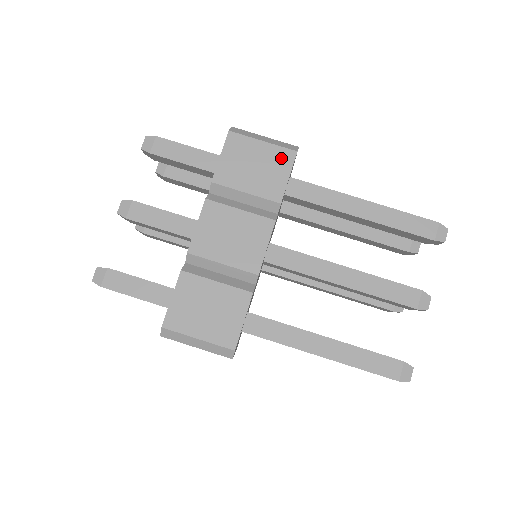
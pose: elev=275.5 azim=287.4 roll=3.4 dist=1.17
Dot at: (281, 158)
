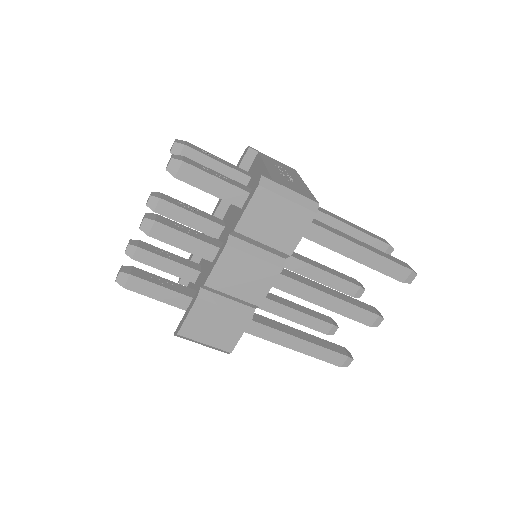
Dot at: (301, 218)
